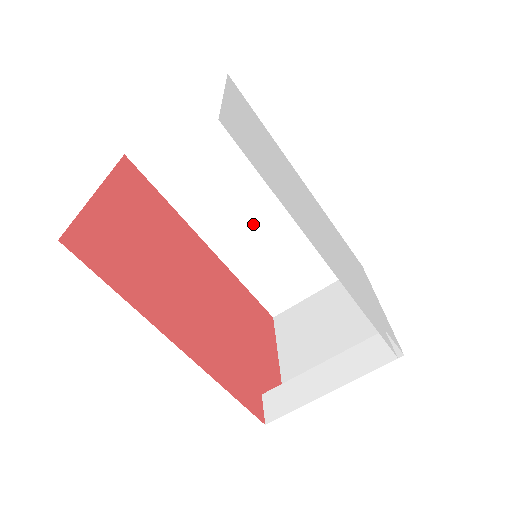
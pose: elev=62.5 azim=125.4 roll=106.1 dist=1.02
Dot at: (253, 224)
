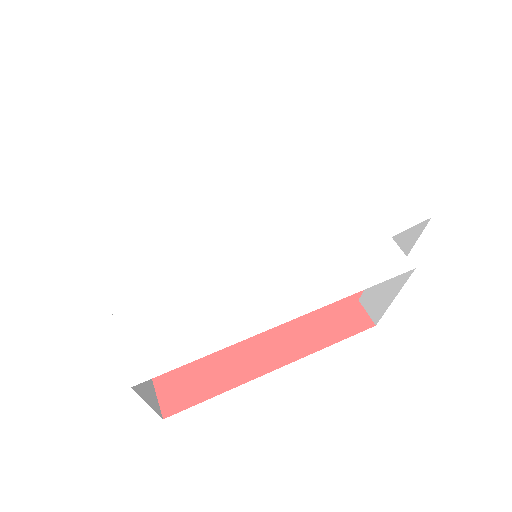
Dot at: occluded
